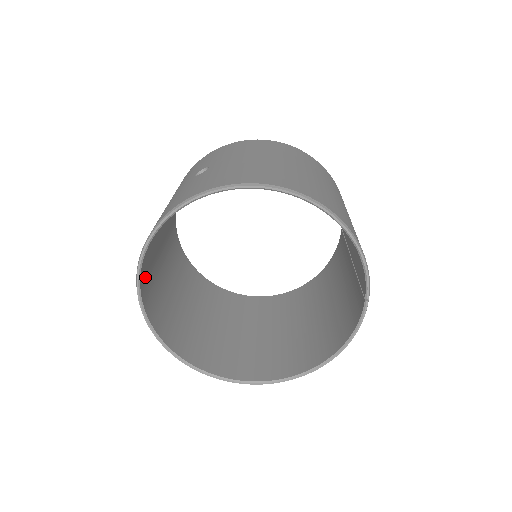
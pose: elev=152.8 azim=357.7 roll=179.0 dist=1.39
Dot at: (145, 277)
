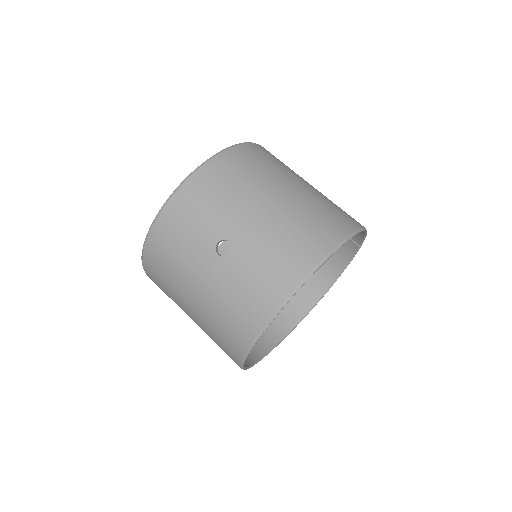
Dot at: occluded
